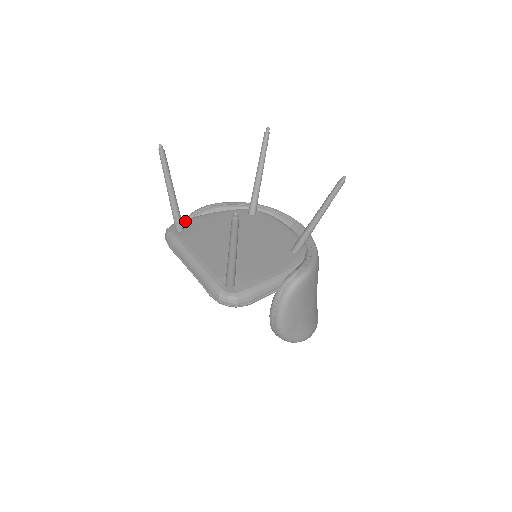
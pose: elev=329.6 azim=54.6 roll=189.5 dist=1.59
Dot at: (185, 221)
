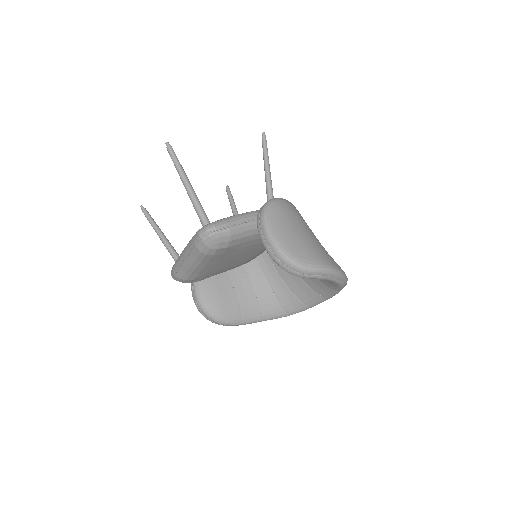
Dot at: occluded
